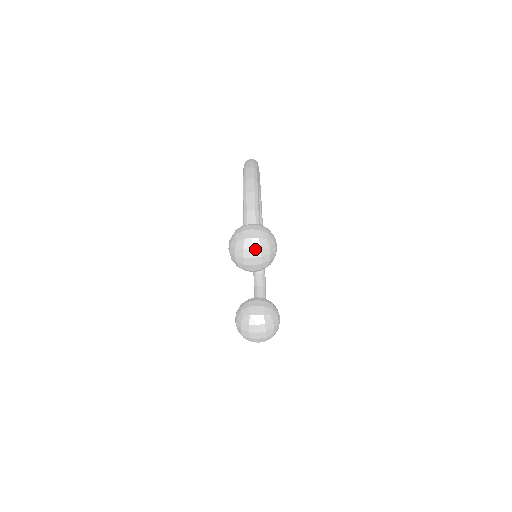
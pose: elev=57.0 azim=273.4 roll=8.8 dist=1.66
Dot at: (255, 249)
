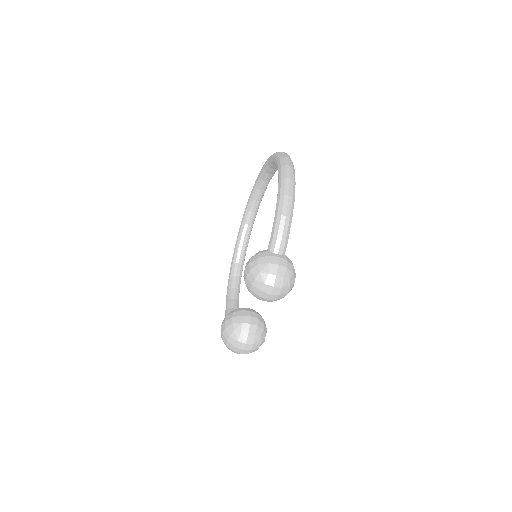
Dot at: (276, 287)
